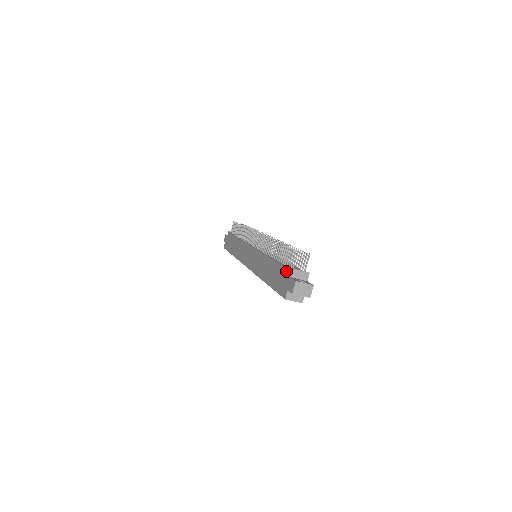
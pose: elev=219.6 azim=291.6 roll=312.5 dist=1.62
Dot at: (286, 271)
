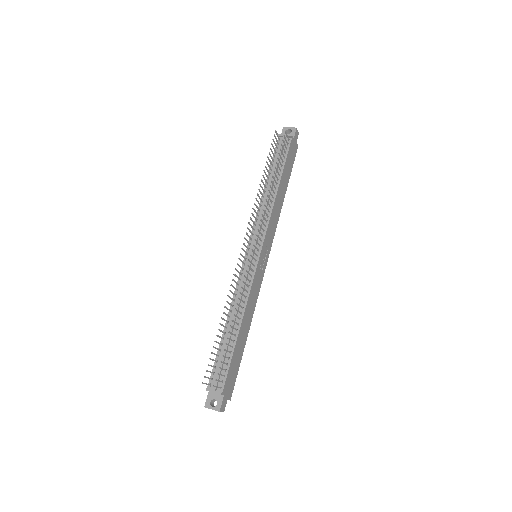
Dot at: occluded
